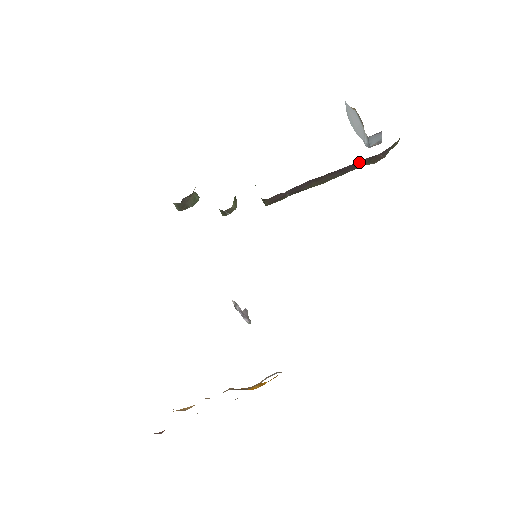
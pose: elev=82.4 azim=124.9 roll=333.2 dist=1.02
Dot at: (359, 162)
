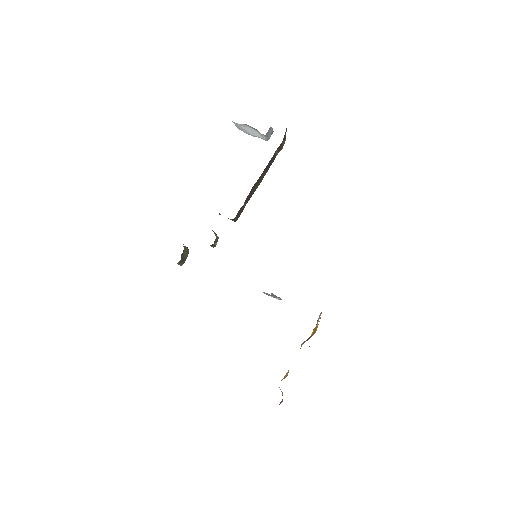
Dot at: (274, 155)
